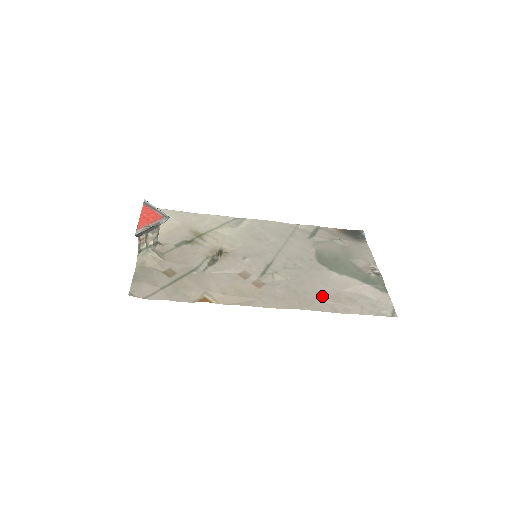
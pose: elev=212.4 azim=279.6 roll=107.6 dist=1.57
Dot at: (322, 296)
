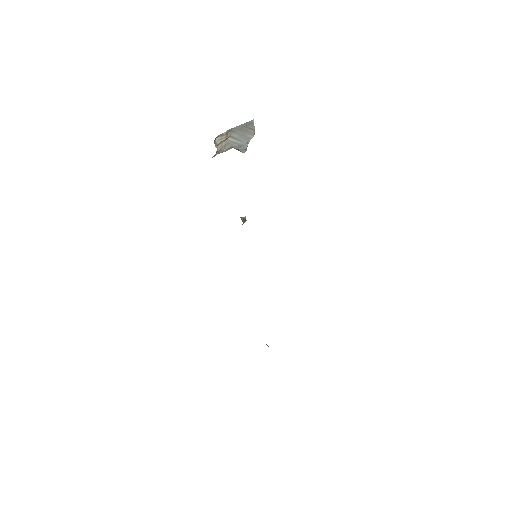
Dot at: occluded
